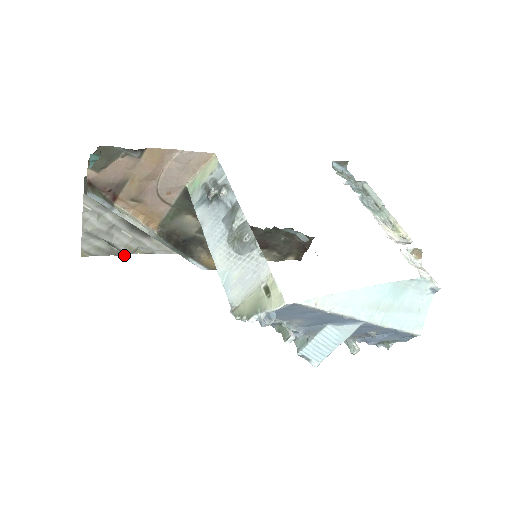
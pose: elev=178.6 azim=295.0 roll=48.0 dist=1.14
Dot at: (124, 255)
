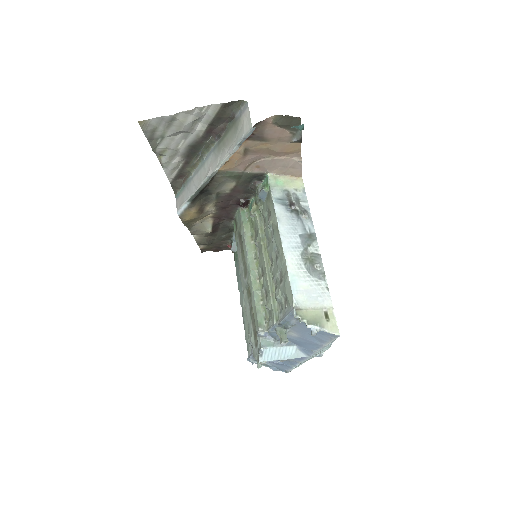
Dot at: (154, 151)
